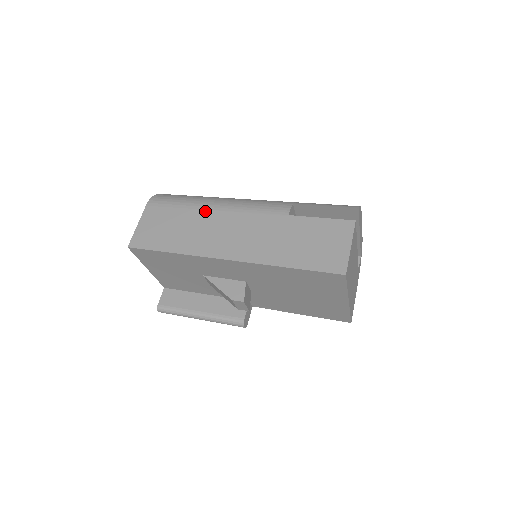
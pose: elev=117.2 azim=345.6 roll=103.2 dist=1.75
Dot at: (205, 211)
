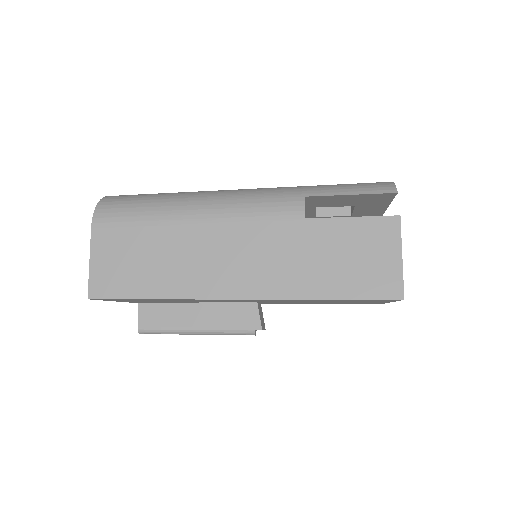
Dot at: (183, 227)
